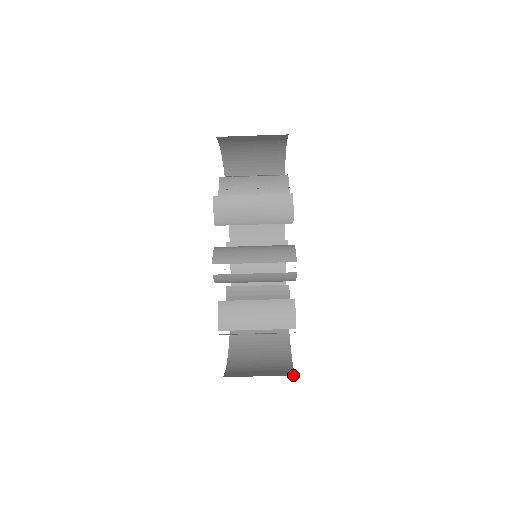
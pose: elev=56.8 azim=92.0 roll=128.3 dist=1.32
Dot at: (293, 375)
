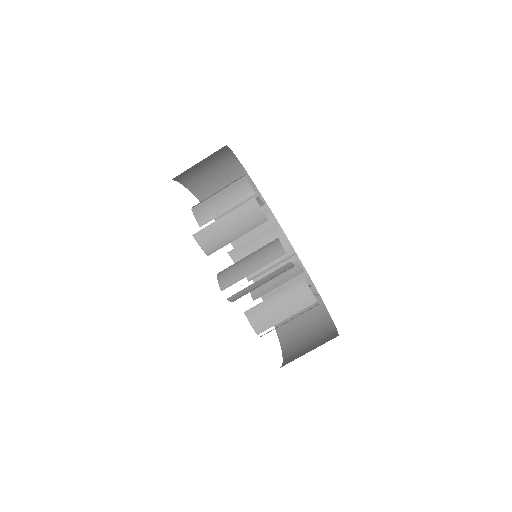
Dot at: occluded
